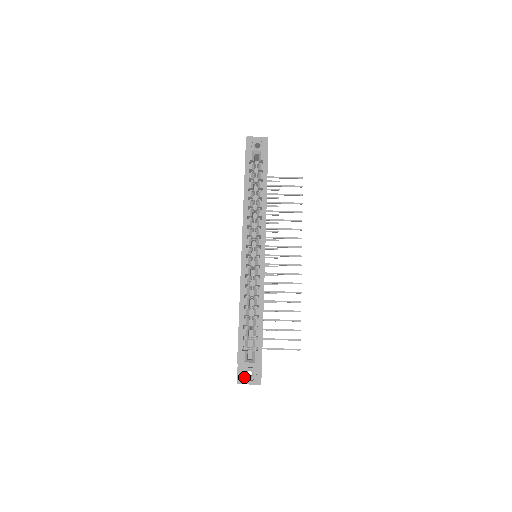
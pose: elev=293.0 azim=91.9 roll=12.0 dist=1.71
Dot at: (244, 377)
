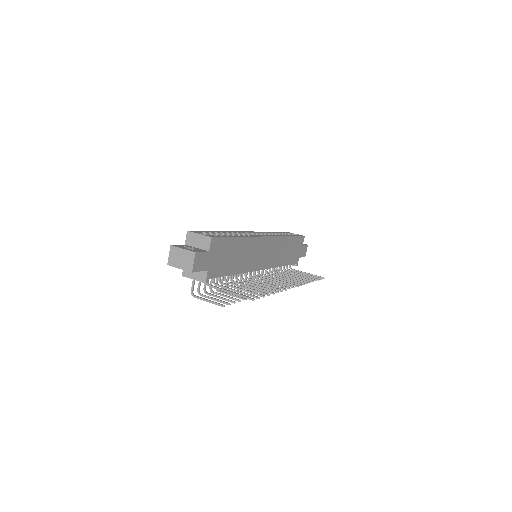
Dot at: (183, 247)
